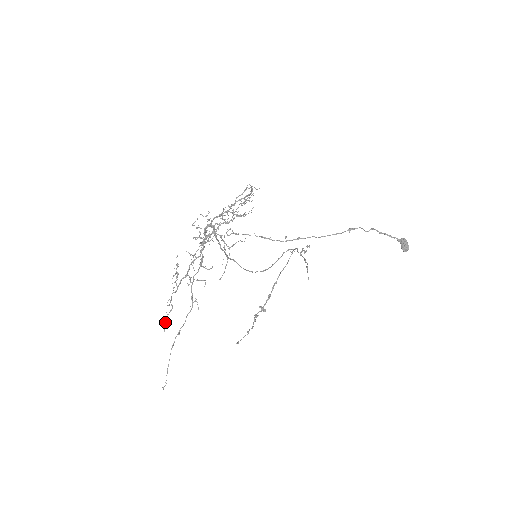
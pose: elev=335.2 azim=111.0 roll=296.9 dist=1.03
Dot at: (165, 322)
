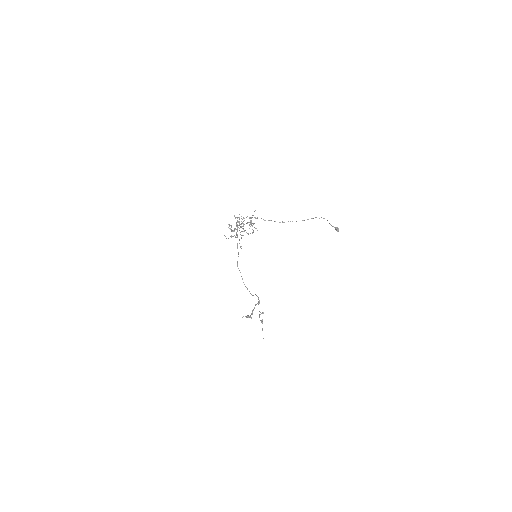
Dot at: occluded
